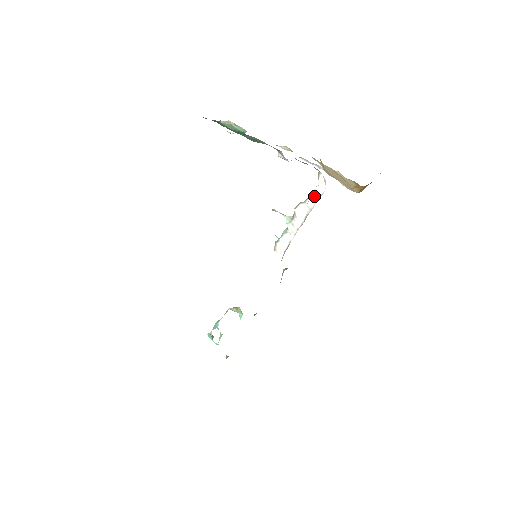
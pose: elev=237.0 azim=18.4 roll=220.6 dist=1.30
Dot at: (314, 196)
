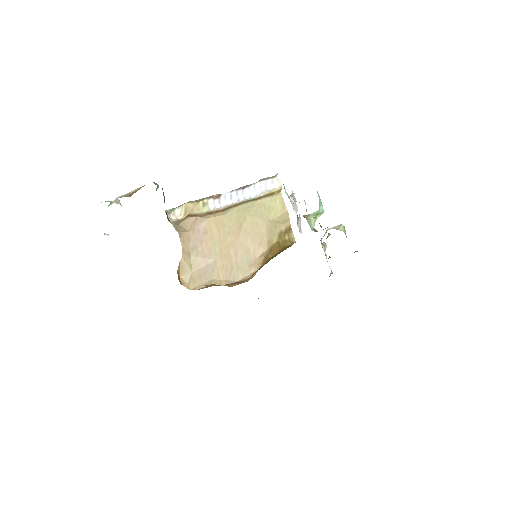
Dot at: (293, 196)
